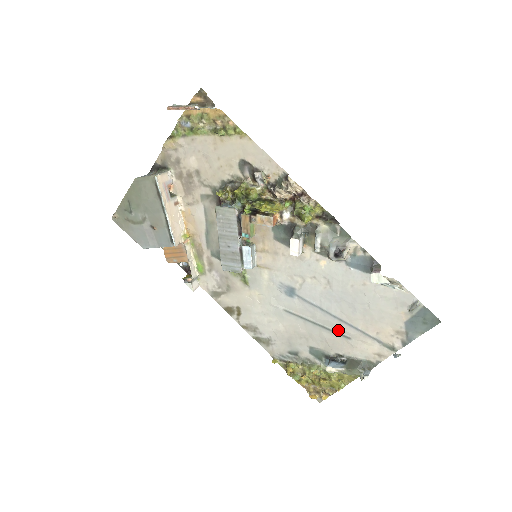
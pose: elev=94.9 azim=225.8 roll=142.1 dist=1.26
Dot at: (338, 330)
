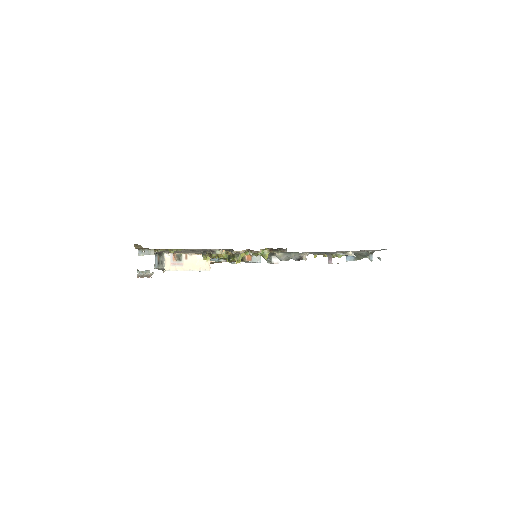
Dot at: occluded
